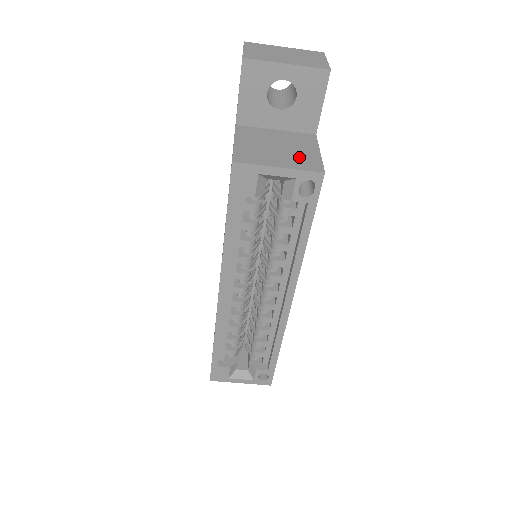
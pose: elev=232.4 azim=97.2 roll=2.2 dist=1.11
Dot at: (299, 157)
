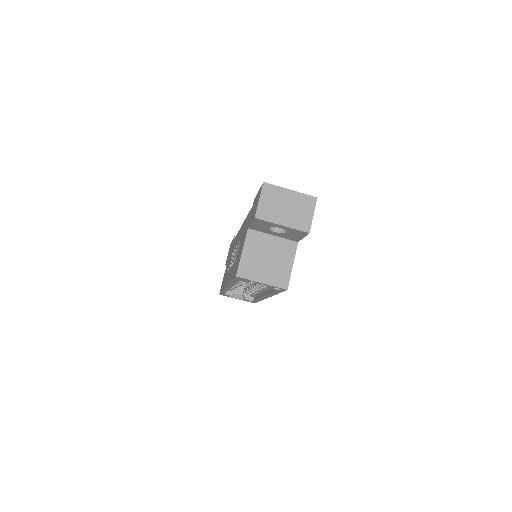
Dot at: (277, 272)
